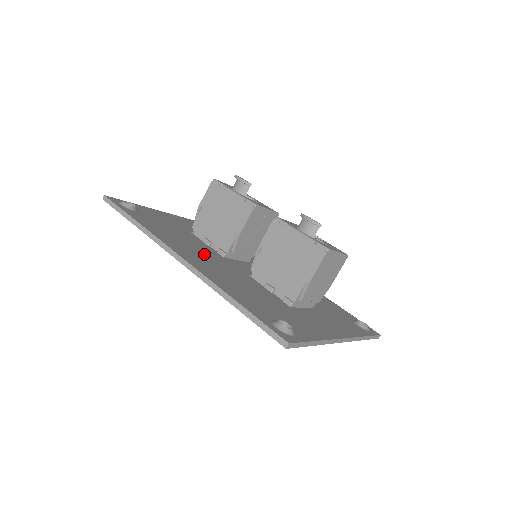
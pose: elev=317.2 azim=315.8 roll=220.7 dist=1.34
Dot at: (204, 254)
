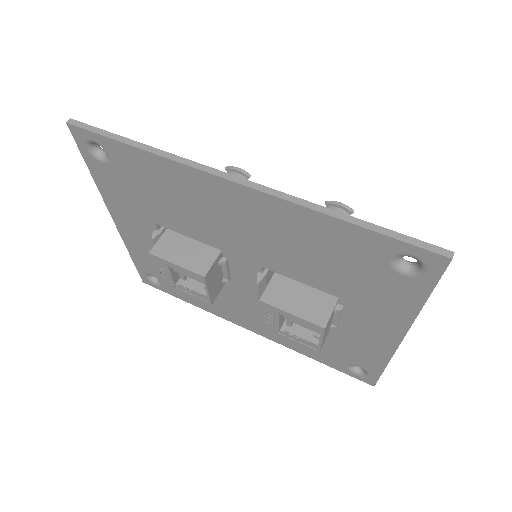
Dot at: occluded
